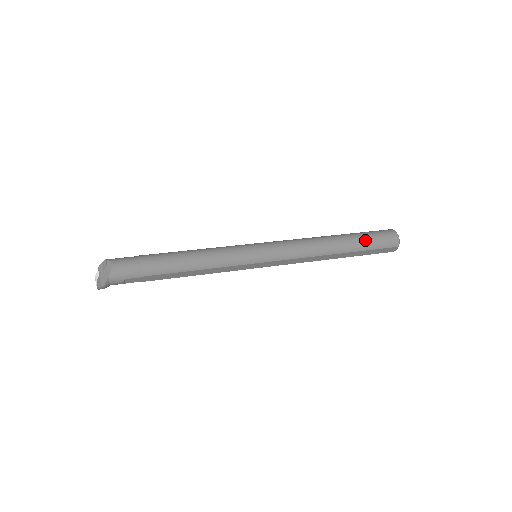
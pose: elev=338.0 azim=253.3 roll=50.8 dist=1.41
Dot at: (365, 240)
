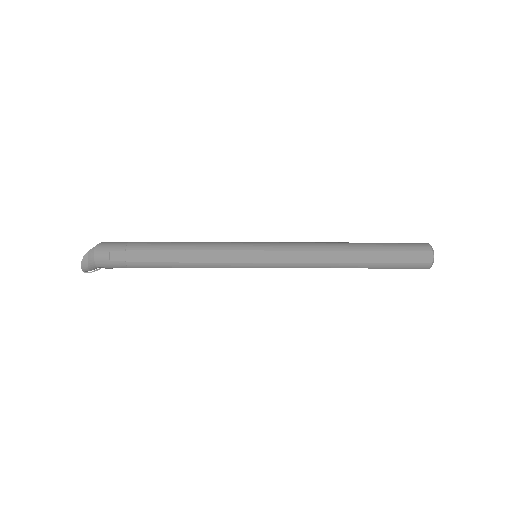
Dot at: (385, 243)
